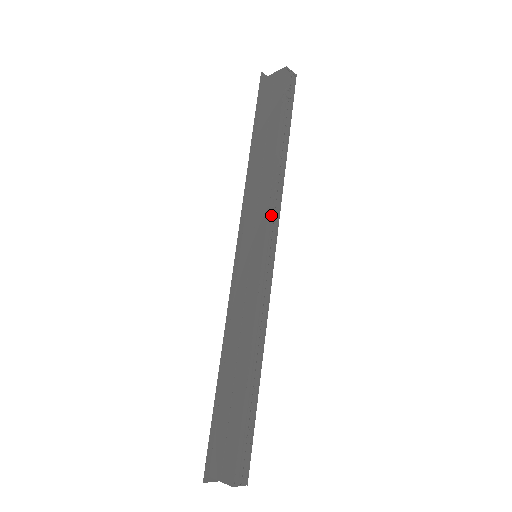
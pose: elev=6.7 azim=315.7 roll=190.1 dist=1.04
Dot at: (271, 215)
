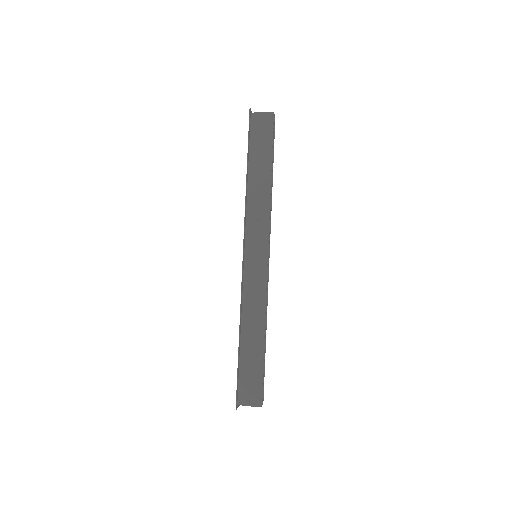
Dot at: (269, 228)
